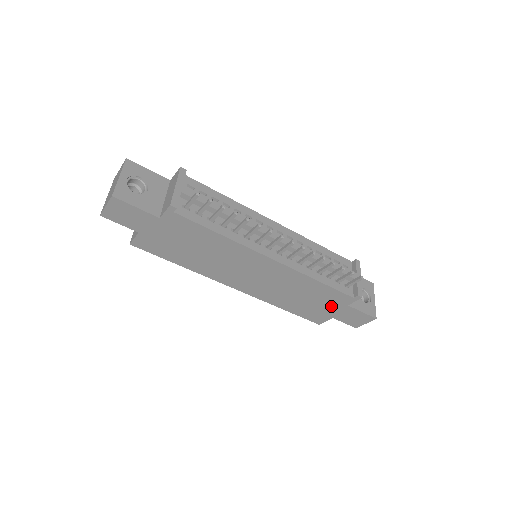
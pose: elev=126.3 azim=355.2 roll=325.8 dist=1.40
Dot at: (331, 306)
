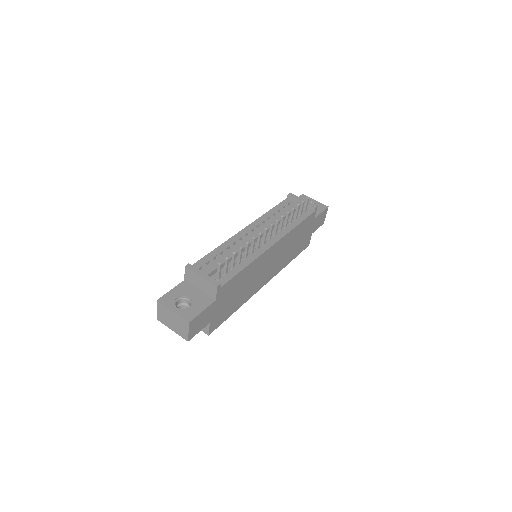
Dot at: (308, 229)
